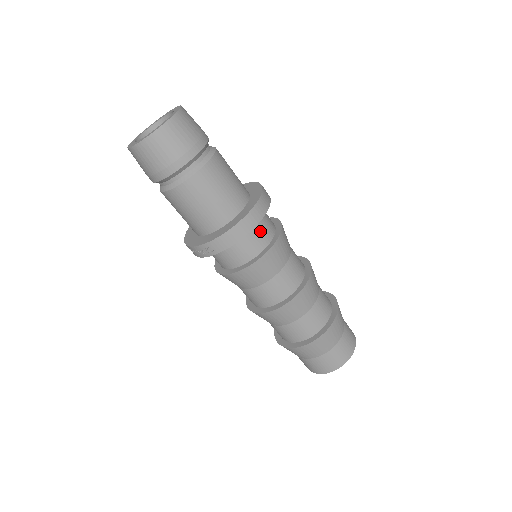
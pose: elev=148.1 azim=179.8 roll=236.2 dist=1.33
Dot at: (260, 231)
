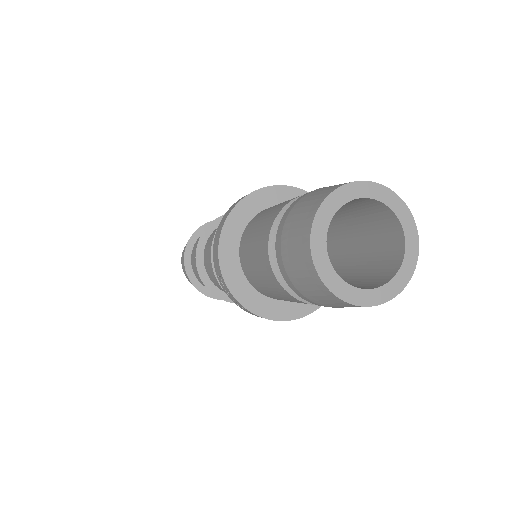
Dot at: occluded
